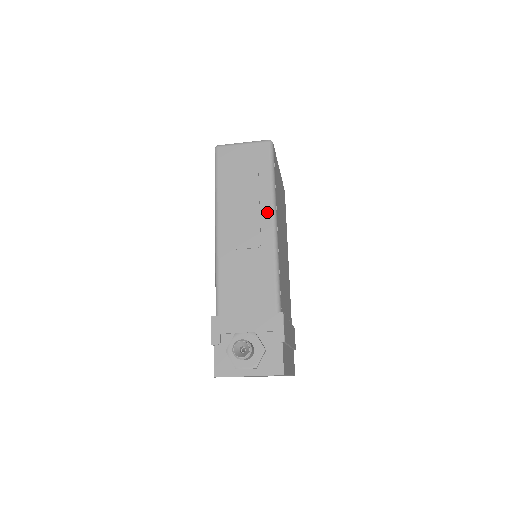
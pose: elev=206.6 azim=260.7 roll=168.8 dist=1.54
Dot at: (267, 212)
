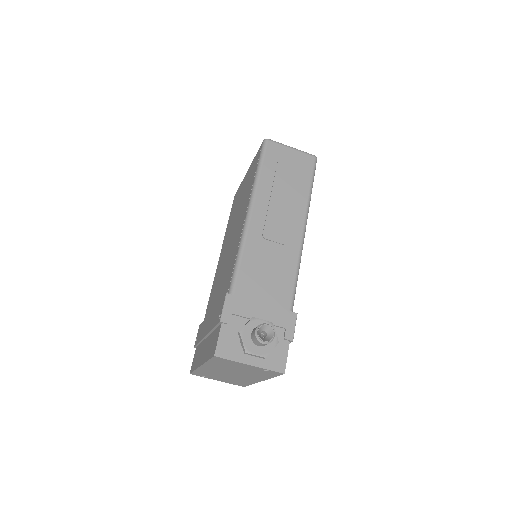
Dot at: (301, 217)
